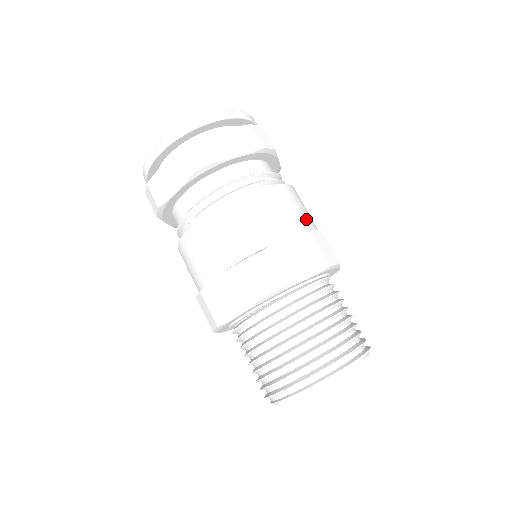
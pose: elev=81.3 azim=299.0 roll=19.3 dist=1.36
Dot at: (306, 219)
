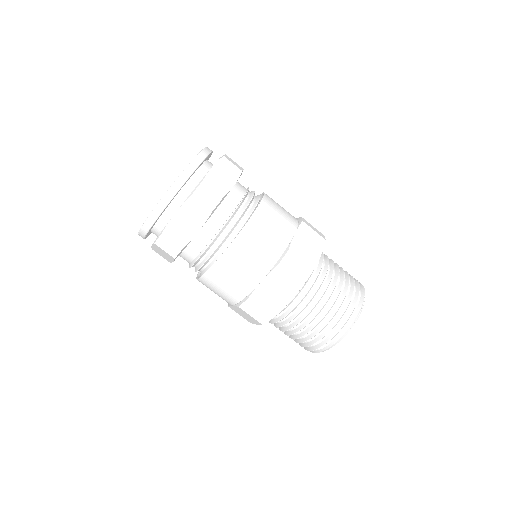
Dot at: (274, 246)
